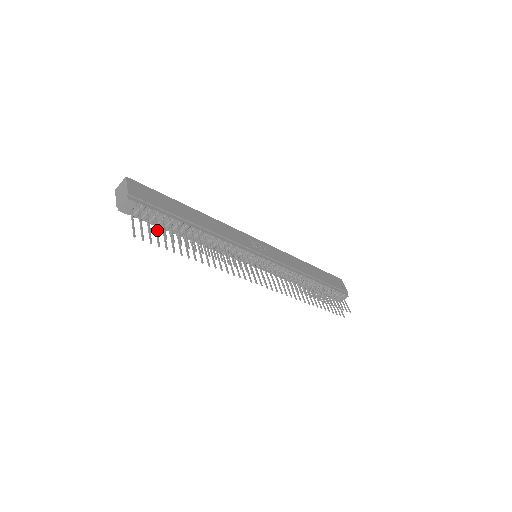
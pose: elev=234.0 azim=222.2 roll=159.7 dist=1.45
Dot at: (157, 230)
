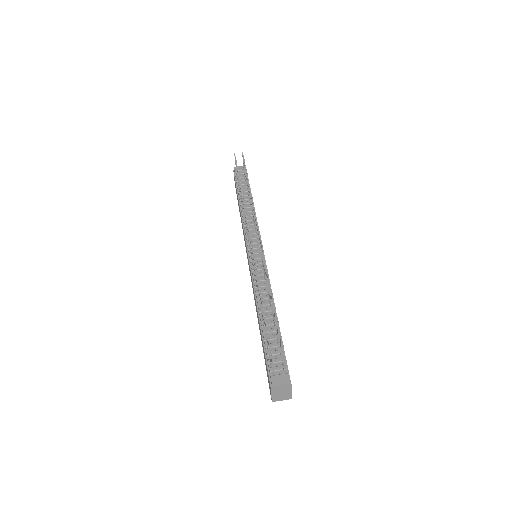
Dot at: occluded
